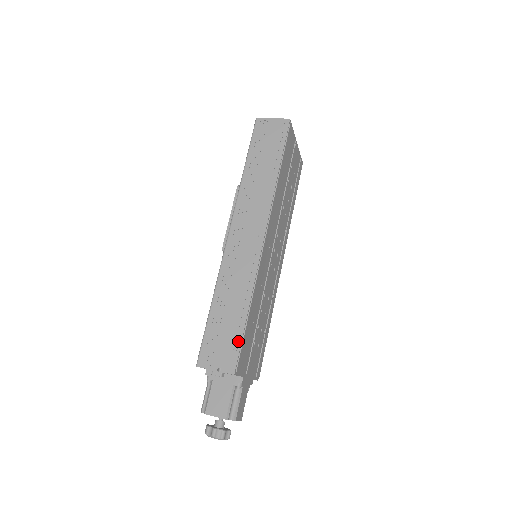
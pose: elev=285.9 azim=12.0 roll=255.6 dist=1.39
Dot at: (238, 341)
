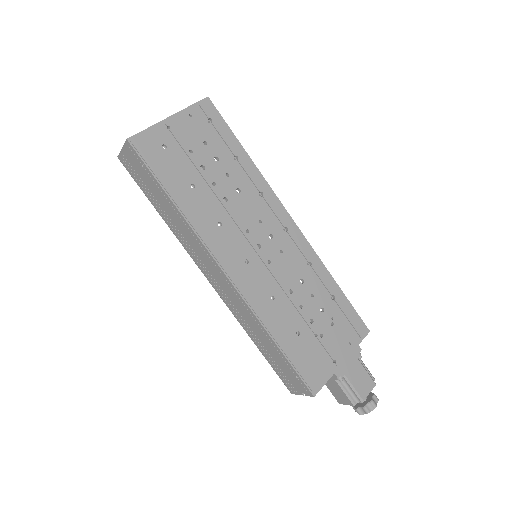
Dot at: (293, 371)
